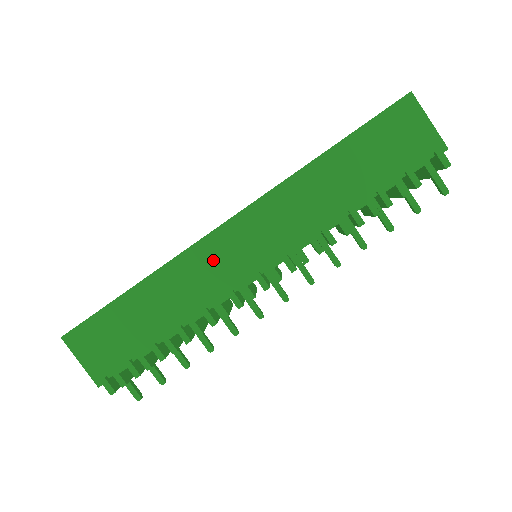
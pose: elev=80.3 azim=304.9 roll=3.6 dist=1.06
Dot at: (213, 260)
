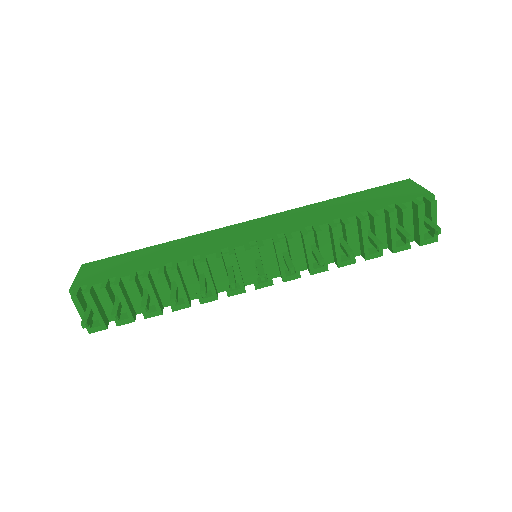
Dot at: (220, 236)
